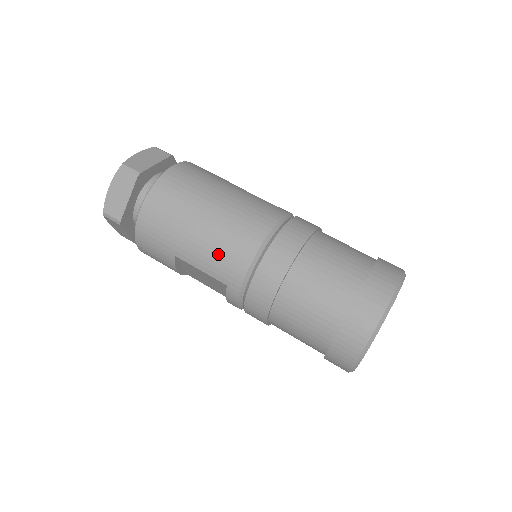
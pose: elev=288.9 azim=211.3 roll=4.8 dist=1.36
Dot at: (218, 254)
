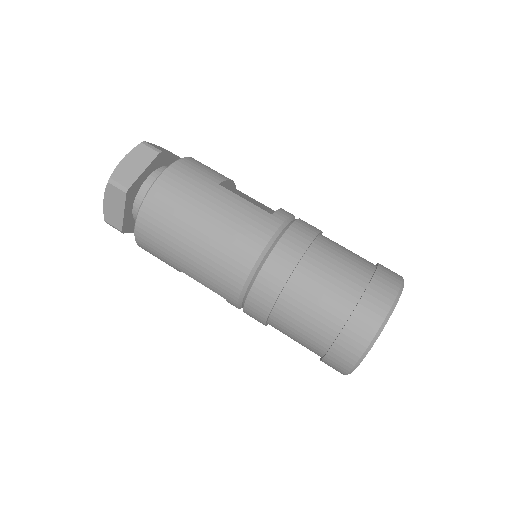
Dot at: (212, 276)
